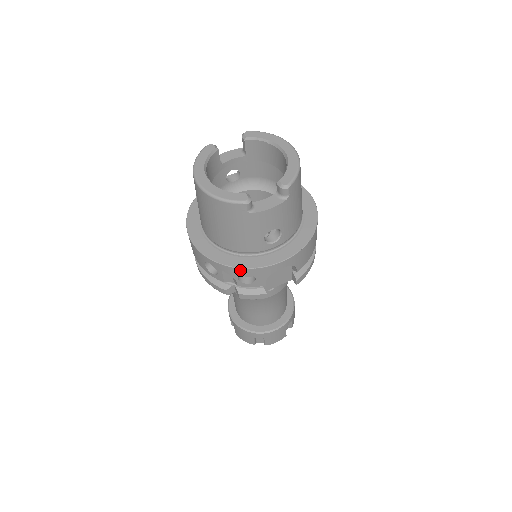
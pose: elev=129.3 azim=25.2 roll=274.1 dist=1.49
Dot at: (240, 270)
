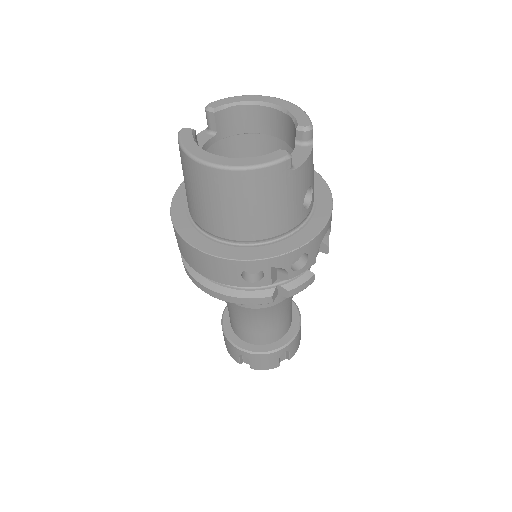
Dot at: (294, 253)
